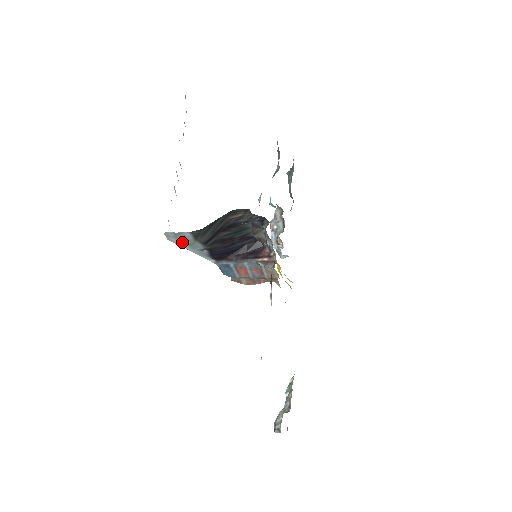
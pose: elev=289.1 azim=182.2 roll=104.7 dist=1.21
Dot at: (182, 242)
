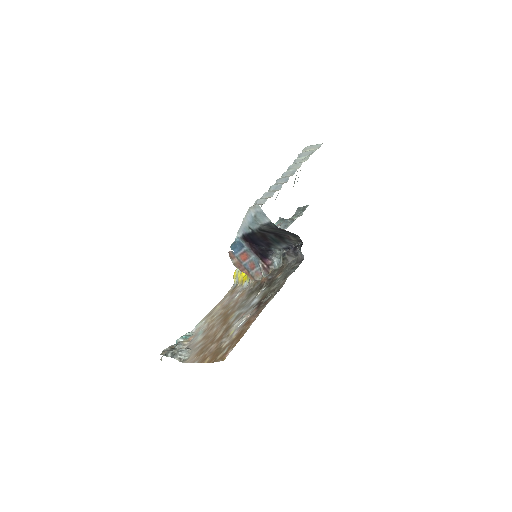
Dot at: (254, 217)
